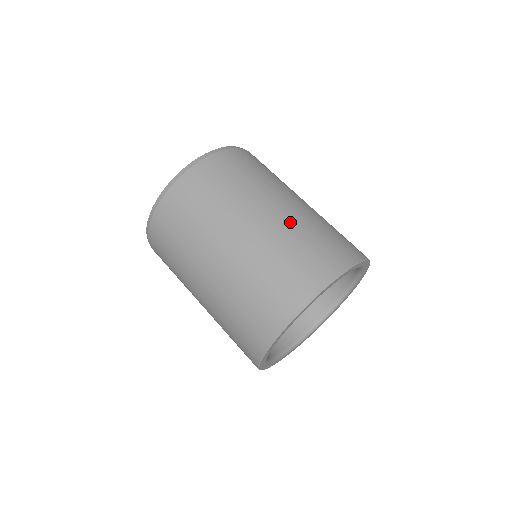
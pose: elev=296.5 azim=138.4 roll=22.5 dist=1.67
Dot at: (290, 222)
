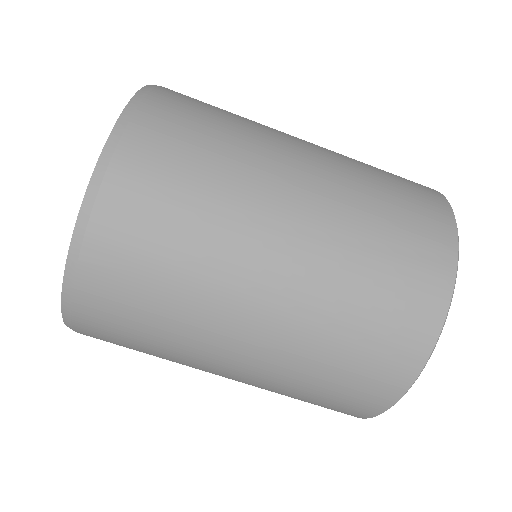
Dot at: (327, 251)
